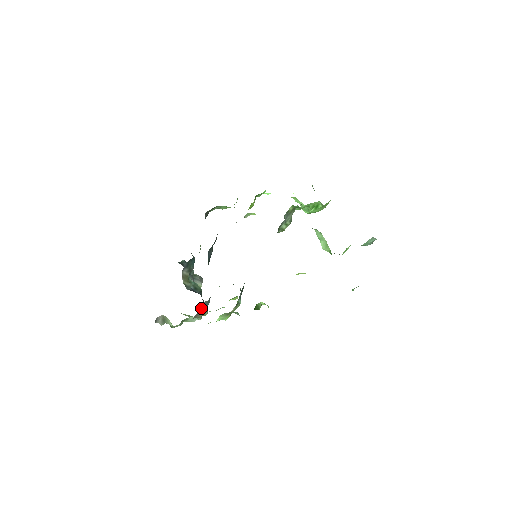
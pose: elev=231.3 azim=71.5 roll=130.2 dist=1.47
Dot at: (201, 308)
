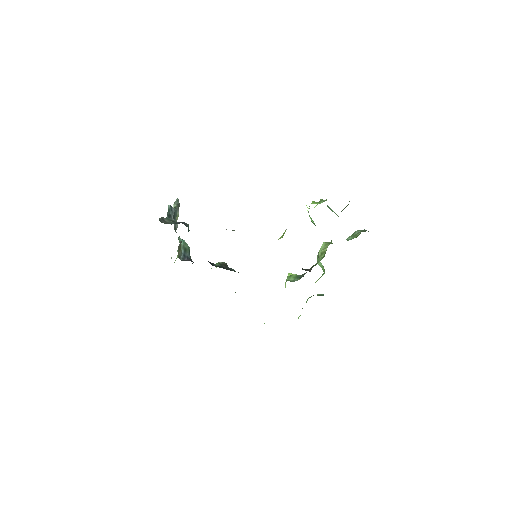
Dot at: occluded
